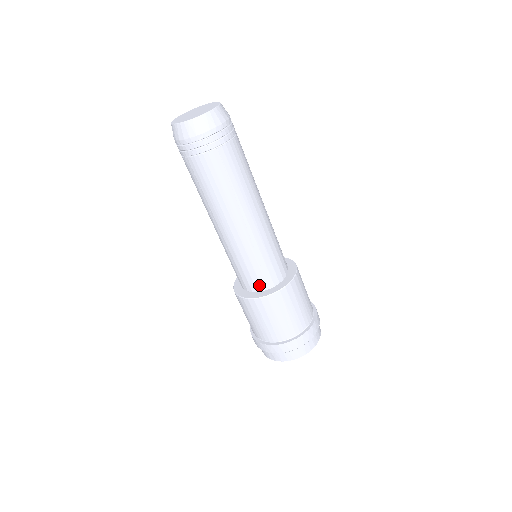
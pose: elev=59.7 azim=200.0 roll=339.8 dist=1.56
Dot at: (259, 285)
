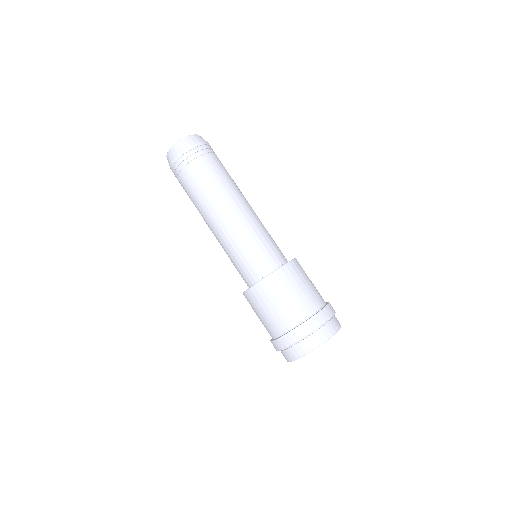
Dot at: (248, 279)
